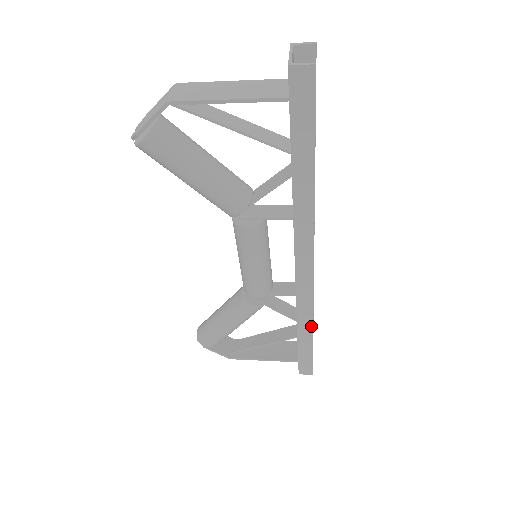
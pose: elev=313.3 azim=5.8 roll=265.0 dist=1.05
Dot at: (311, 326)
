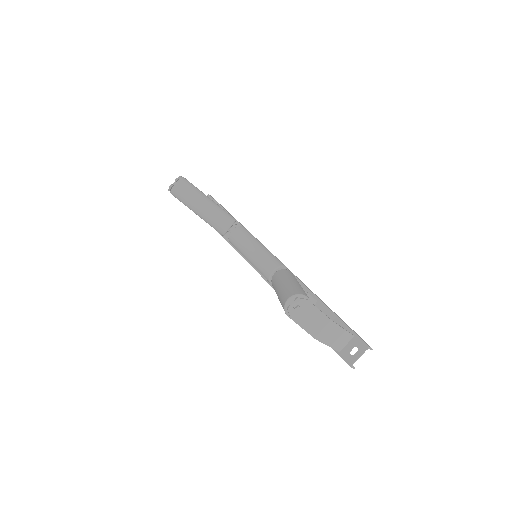
Dot at: occluded
